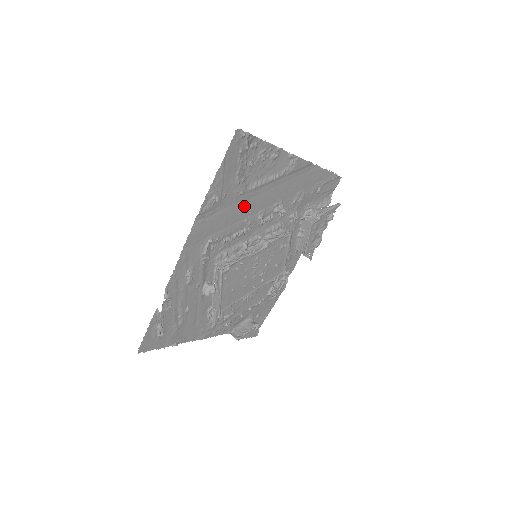
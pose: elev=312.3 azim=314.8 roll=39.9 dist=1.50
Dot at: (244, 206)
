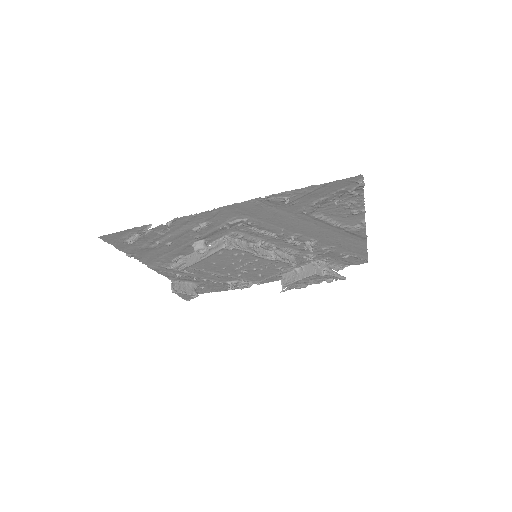
Dot at: (294, 221)
